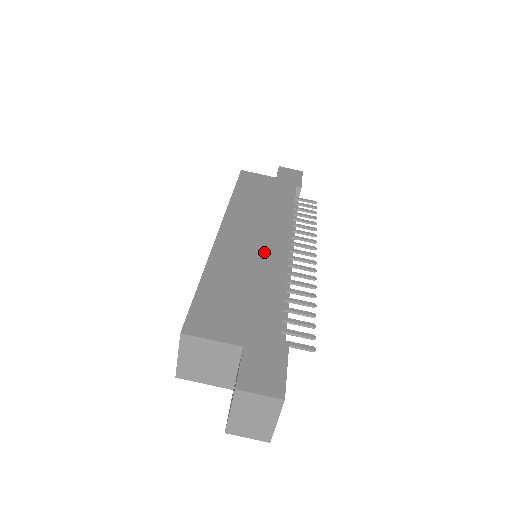
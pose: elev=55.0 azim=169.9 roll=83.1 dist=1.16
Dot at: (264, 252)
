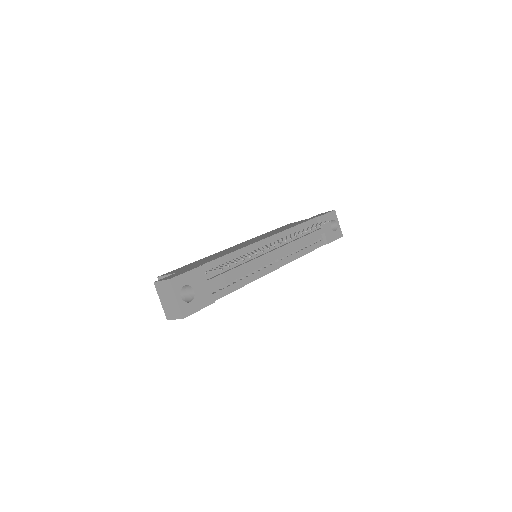
Dot at: occluded
